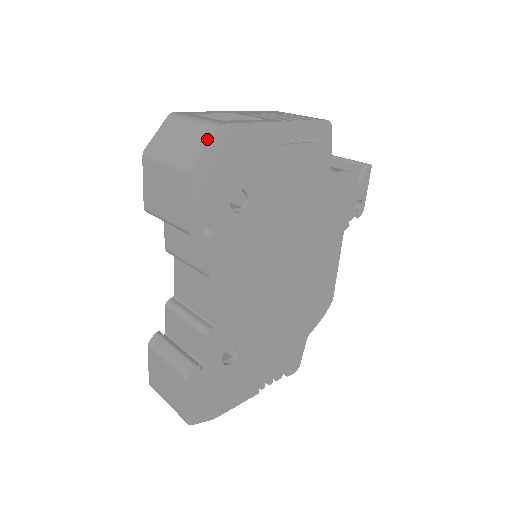
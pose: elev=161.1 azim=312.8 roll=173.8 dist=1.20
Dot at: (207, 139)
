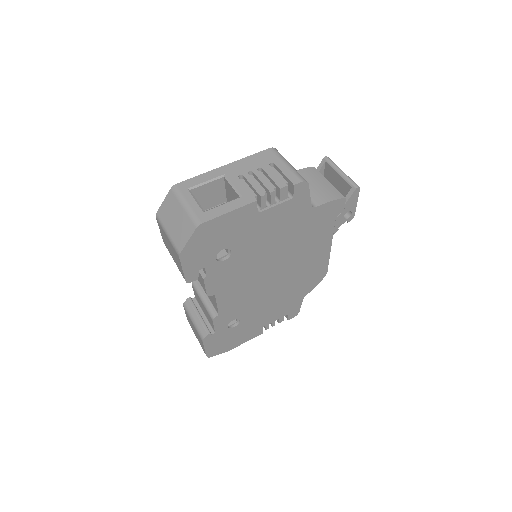
Dot at: (189, 234)
